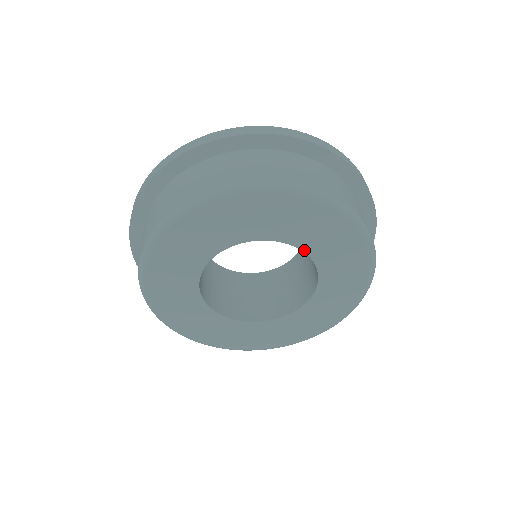
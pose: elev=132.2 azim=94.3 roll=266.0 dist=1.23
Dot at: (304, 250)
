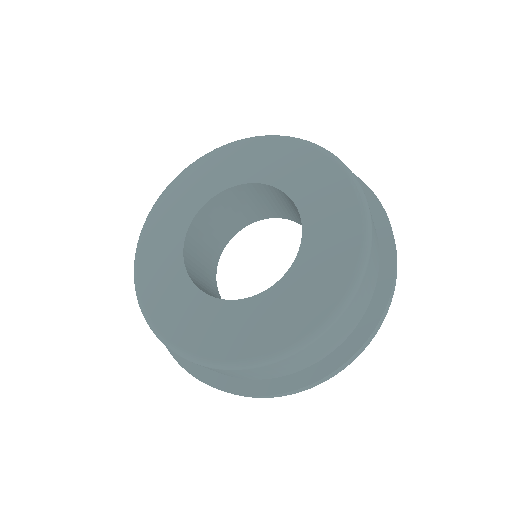
Dot at: (299, 209)
